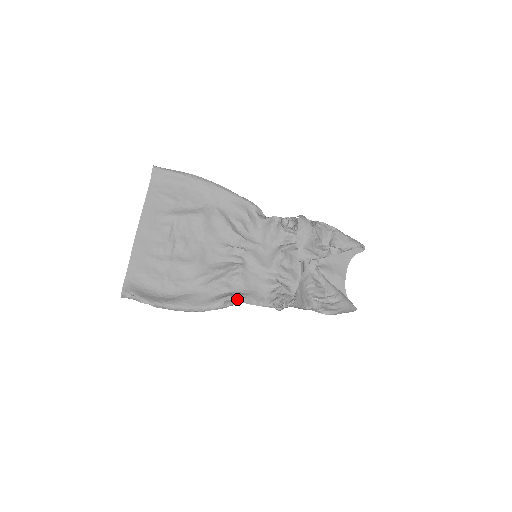
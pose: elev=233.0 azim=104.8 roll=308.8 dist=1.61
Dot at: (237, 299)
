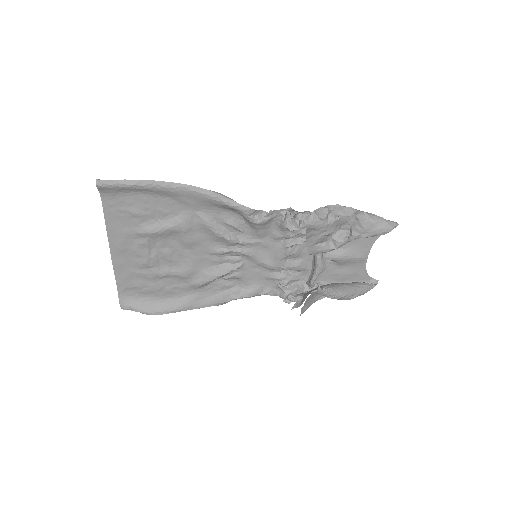
Dot at: occluded
